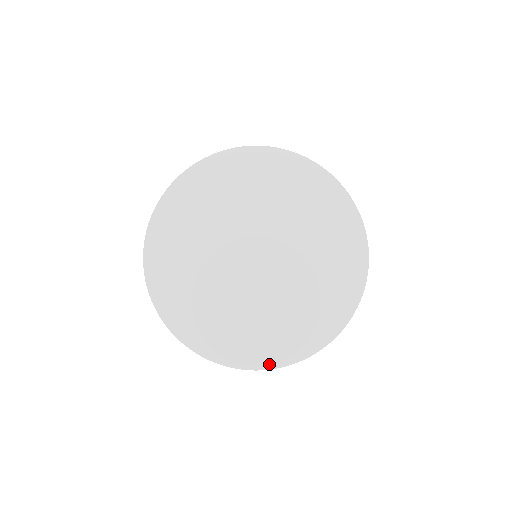
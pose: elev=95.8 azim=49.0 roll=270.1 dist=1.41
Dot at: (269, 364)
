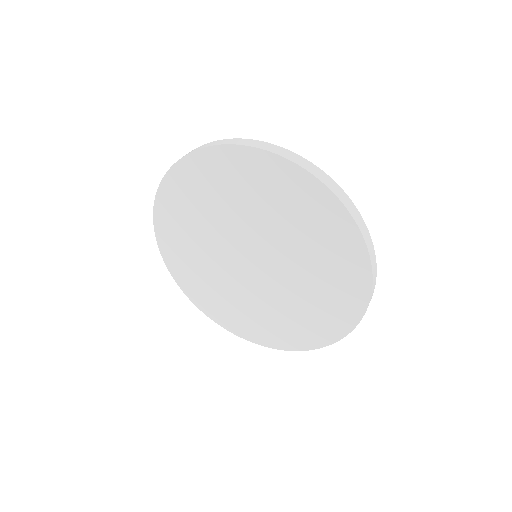
Dot at: (277, 346)
